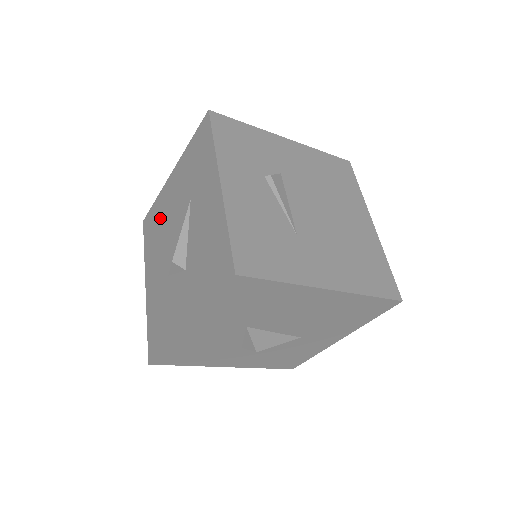
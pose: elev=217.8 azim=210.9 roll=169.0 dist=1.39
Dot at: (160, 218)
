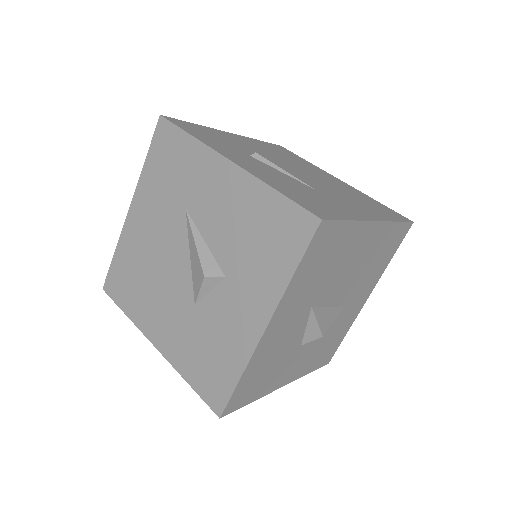
Dot at: (137, 263)
